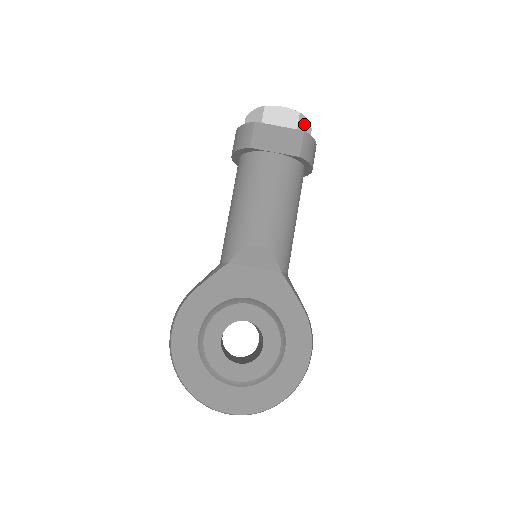
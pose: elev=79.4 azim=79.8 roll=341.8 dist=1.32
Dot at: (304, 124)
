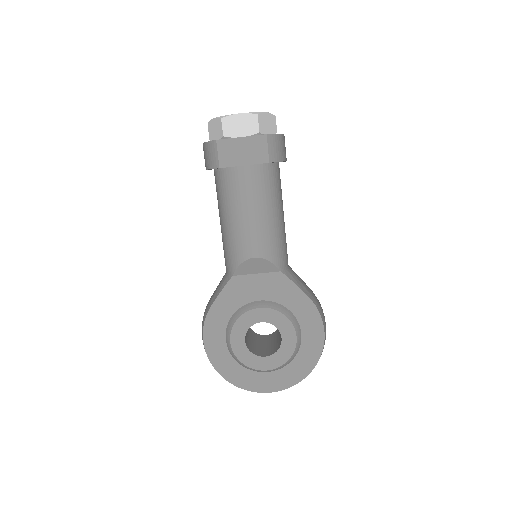
Dot at: (265, 120)
